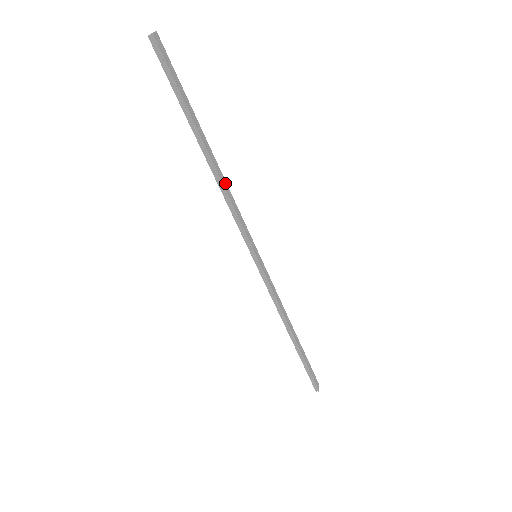
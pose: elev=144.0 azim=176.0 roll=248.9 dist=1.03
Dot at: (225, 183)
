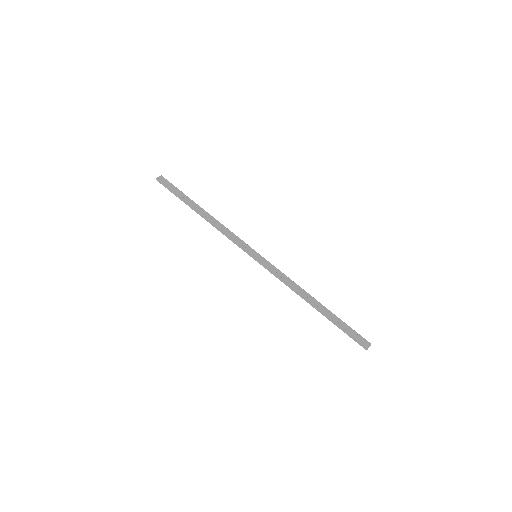
Dot at: (218, 223)
